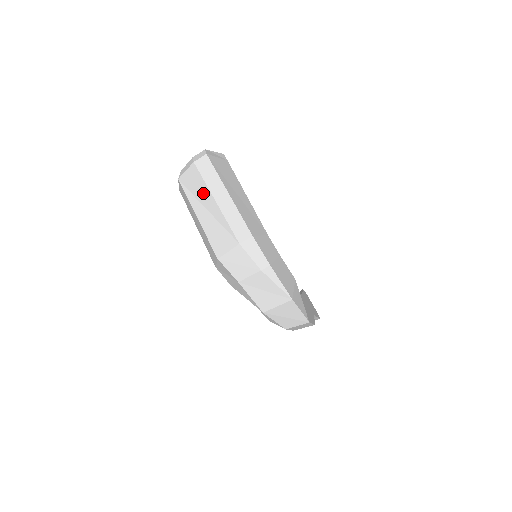
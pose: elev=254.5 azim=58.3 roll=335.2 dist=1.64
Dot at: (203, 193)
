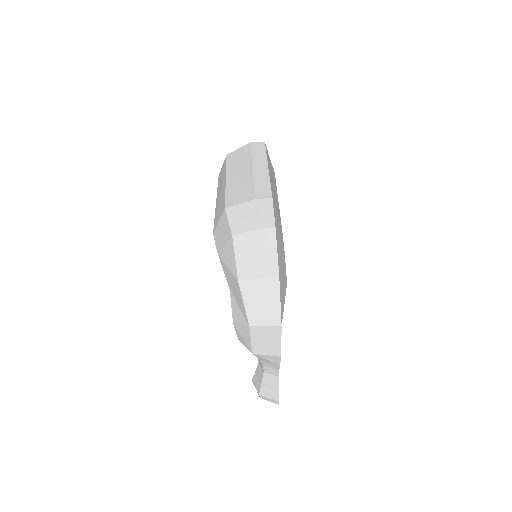
Dot at: (244, 163)
